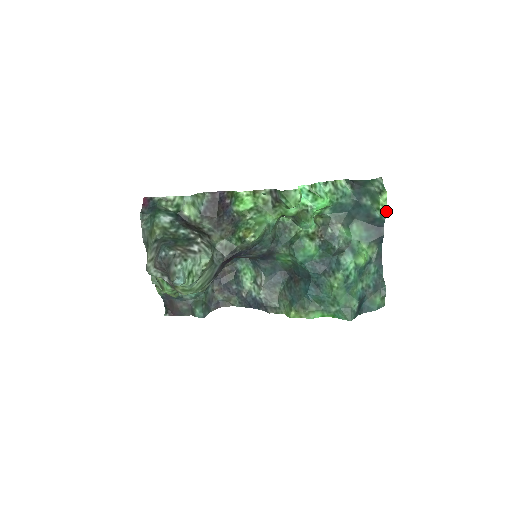
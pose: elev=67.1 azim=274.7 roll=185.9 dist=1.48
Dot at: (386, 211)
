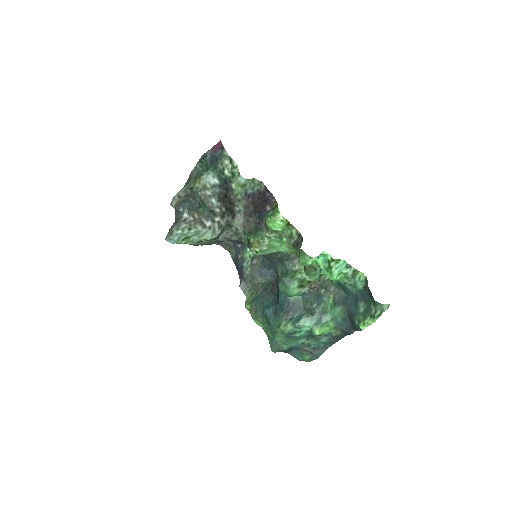
Dot at: (362, 329)
